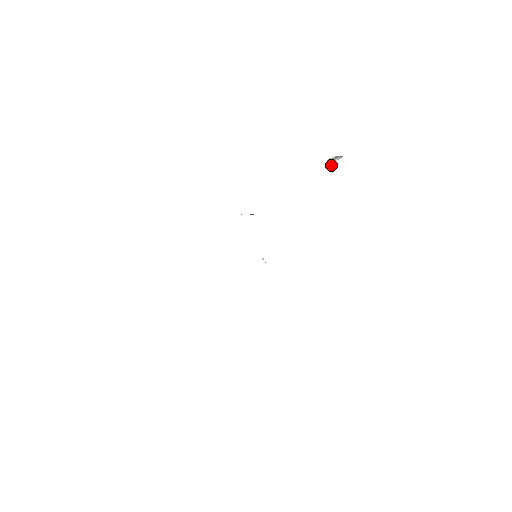
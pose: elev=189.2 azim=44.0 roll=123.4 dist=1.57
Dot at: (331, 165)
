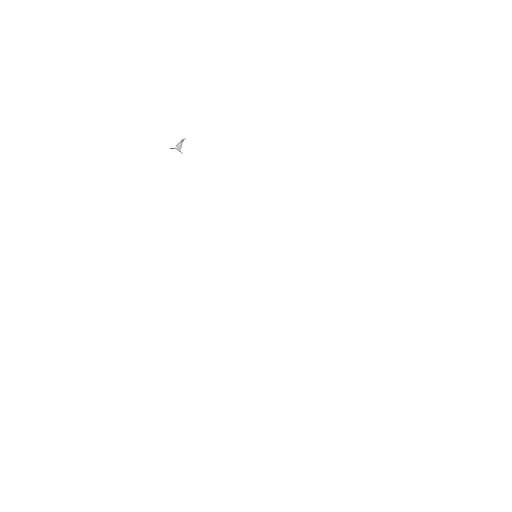
Dot at: (176, 149)
